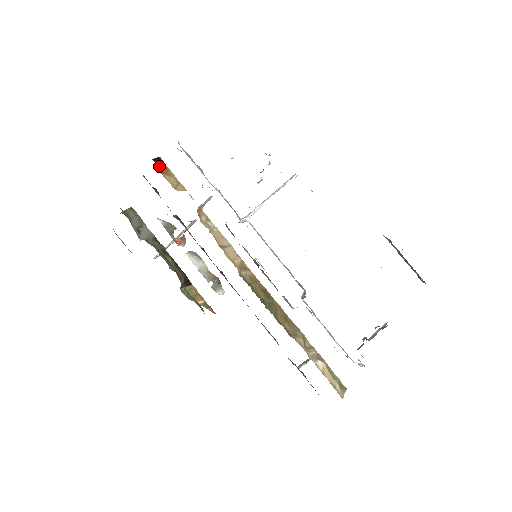
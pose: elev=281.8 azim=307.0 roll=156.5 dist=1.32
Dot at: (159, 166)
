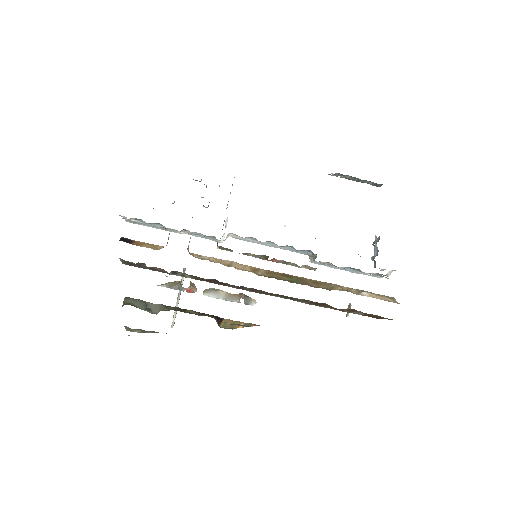
Dot at: occluded
